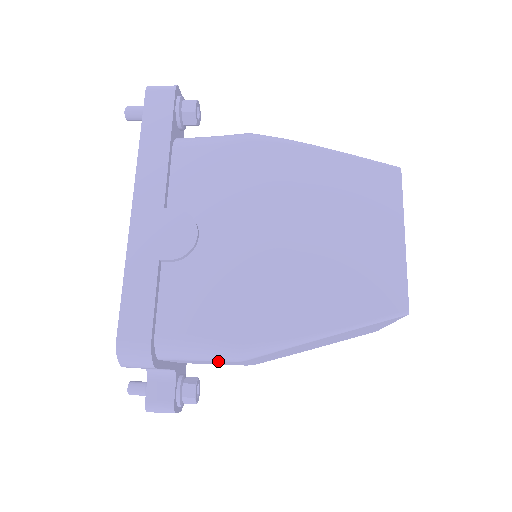
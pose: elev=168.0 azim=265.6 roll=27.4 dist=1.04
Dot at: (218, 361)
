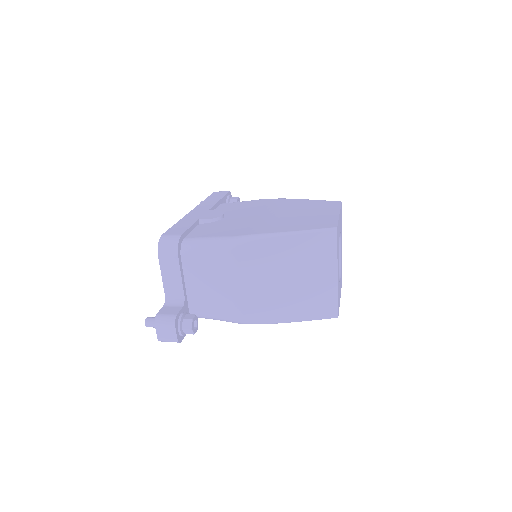
Dot at: (217, 252)
